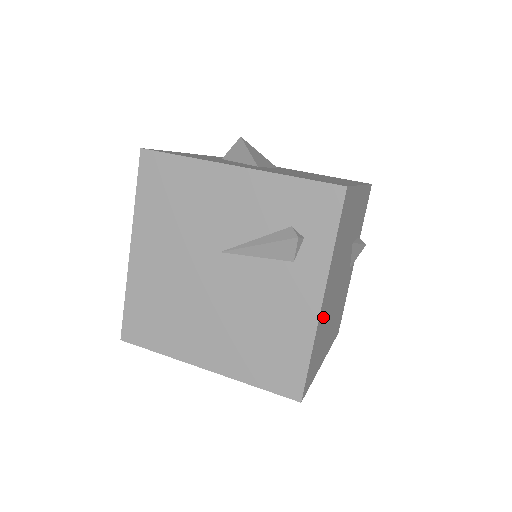
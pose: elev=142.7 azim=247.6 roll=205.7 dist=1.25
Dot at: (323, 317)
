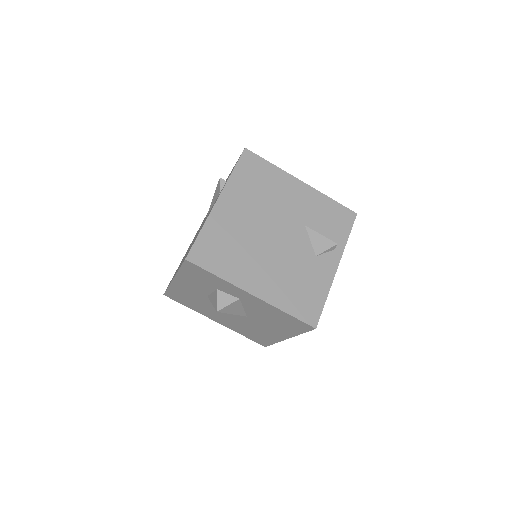
Dot at: (227, 222)
